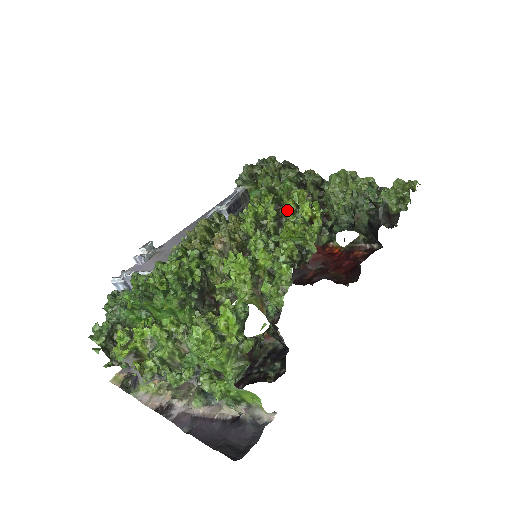
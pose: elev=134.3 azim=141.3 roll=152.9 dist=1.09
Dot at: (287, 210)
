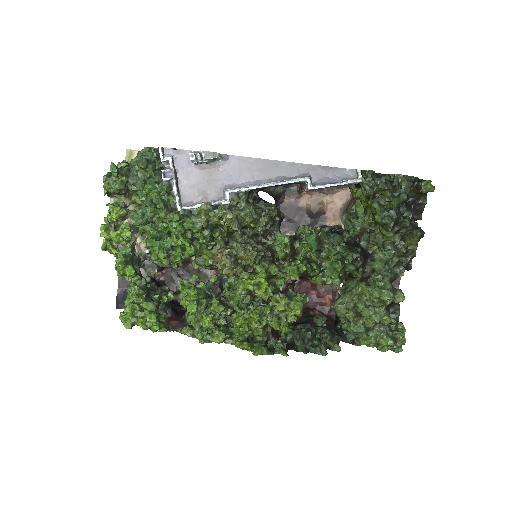
Dot at: occluded
